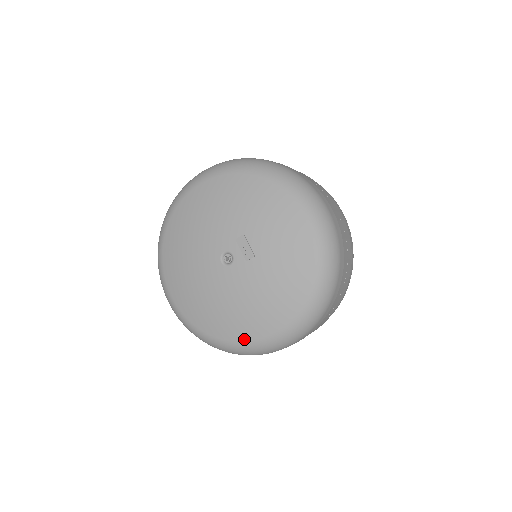
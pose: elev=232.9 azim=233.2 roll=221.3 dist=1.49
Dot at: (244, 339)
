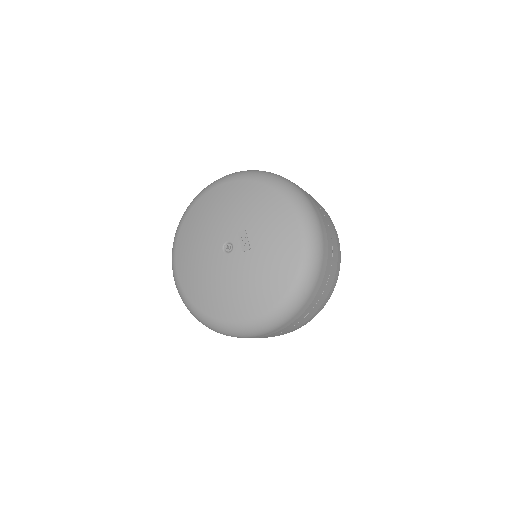
Dot at: (228, 319)
